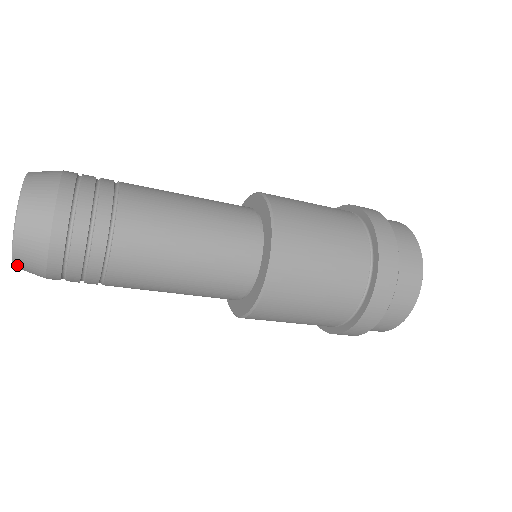
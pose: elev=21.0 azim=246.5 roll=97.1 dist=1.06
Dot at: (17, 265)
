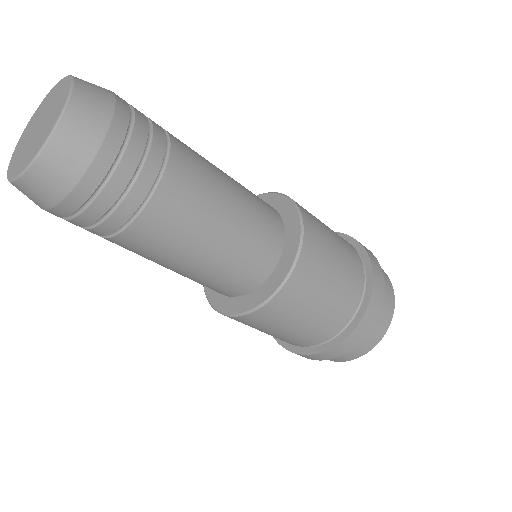
Dot at: (19, 184)
